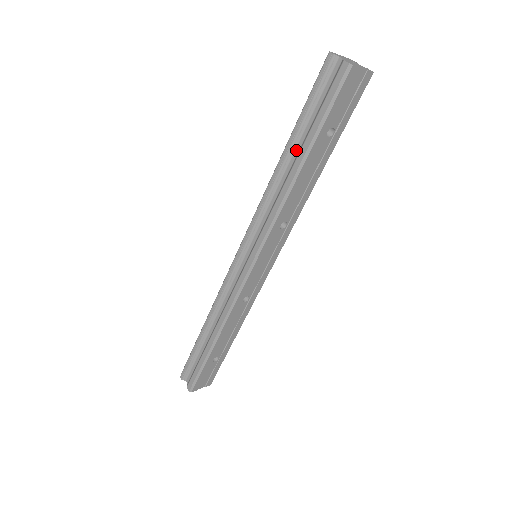
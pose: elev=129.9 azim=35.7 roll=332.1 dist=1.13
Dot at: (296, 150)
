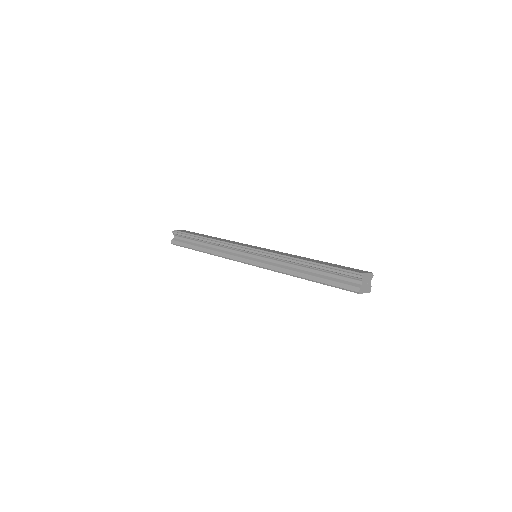
Dot at: (312, 270)
